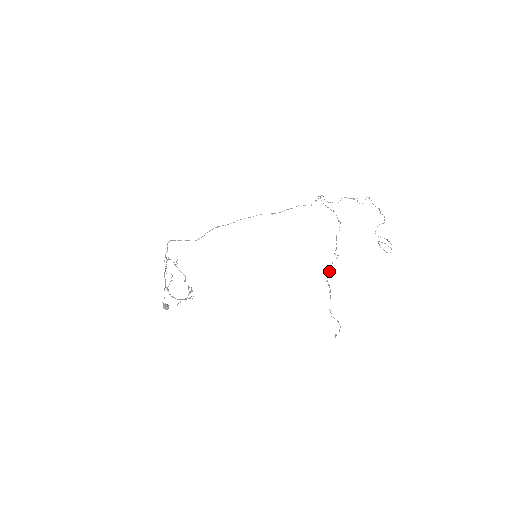
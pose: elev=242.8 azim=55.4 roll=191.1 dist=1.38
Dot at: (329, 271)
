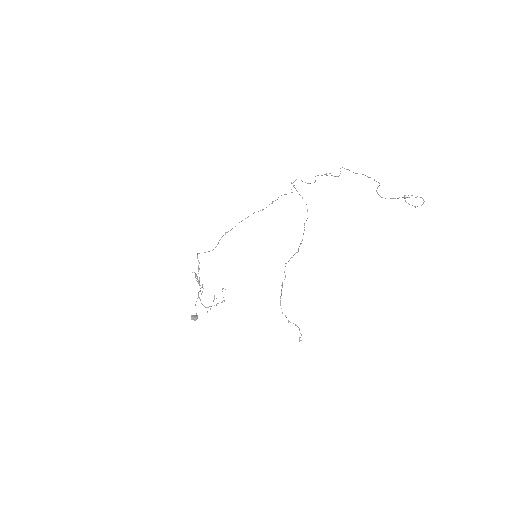
Dot at: occluded
